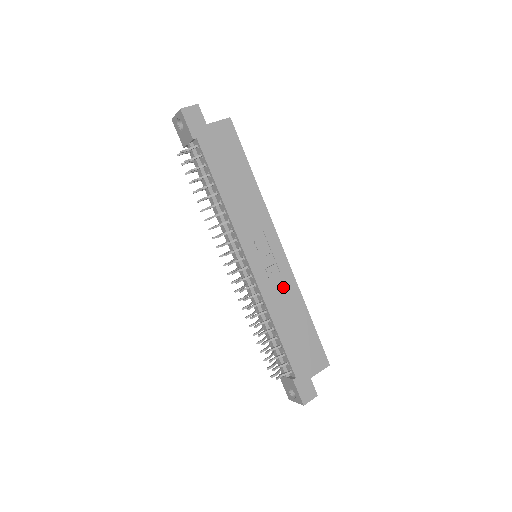
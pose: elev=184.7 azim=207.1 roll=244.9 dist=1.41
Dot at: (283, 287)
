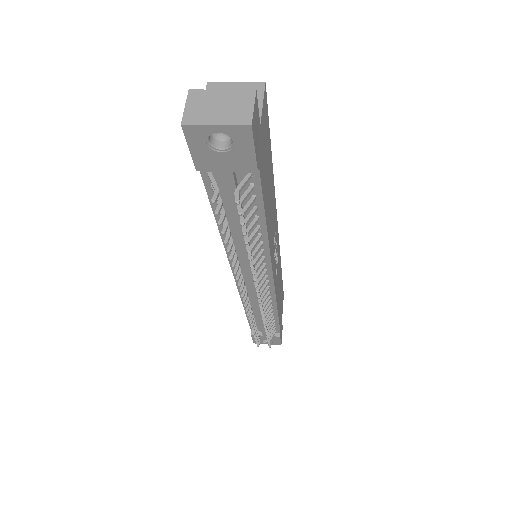
Dot at: (278, 270)
